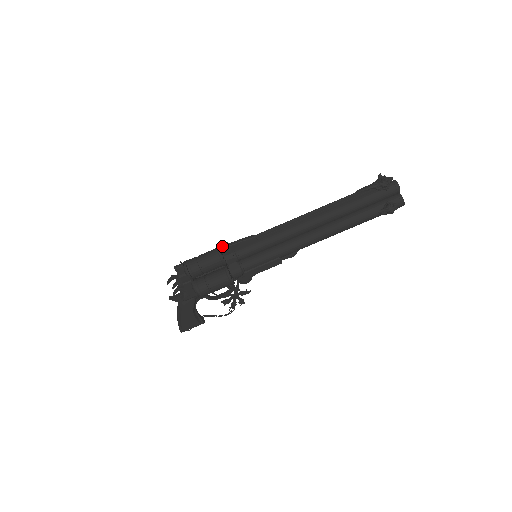
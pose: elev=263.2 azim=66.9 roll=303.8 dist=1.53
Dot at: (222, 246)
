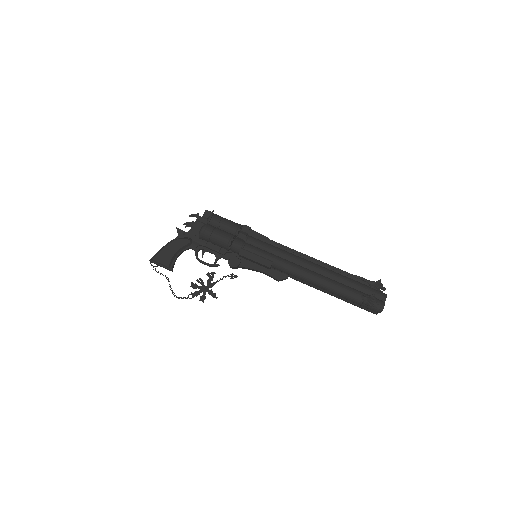
Dot at: (246, 225)
